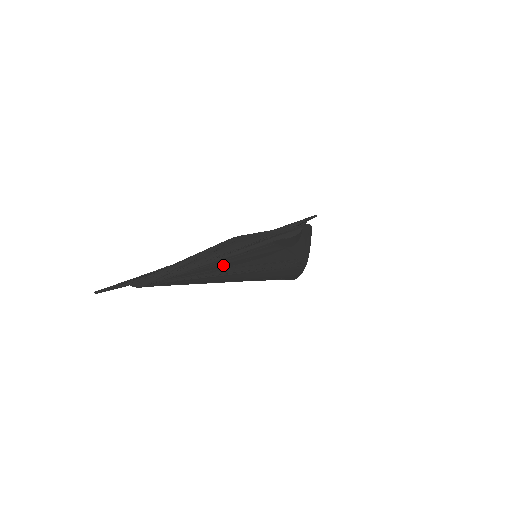
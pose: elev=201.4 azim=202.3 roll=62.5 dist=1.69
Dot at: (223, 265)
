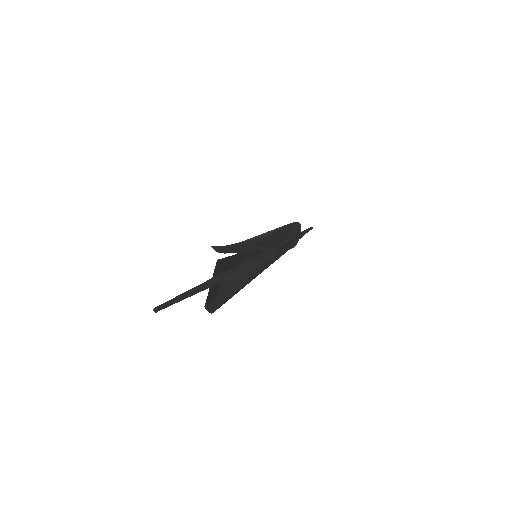
Dot at: occluded
